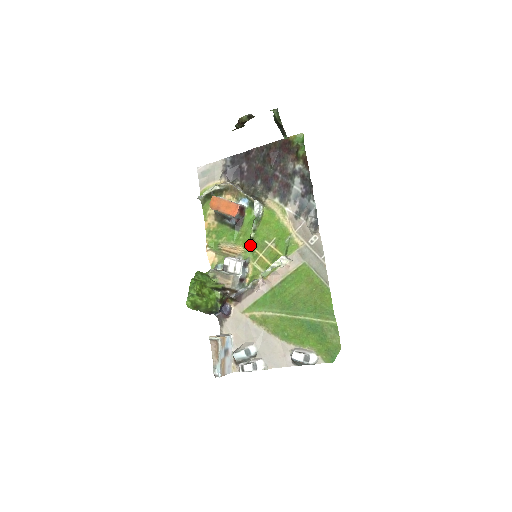
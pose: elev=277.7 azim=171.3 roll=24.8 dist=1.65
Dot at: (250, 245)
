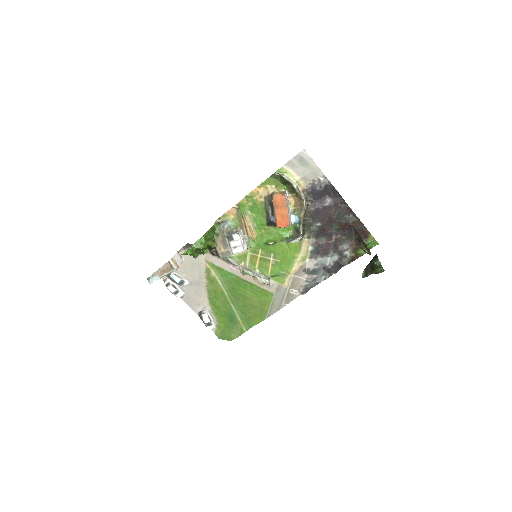
Dot at: (262, 243)
